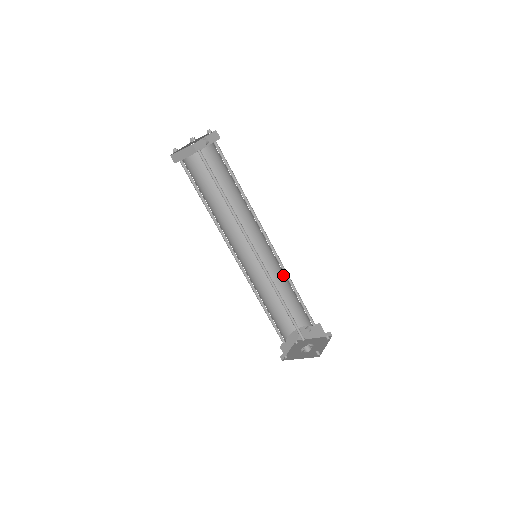
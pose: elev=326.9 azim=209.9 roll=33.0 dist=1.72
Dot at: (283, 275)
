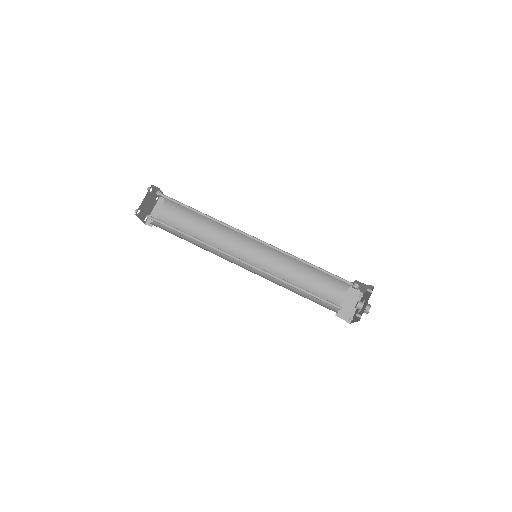
Dot at: occluded
